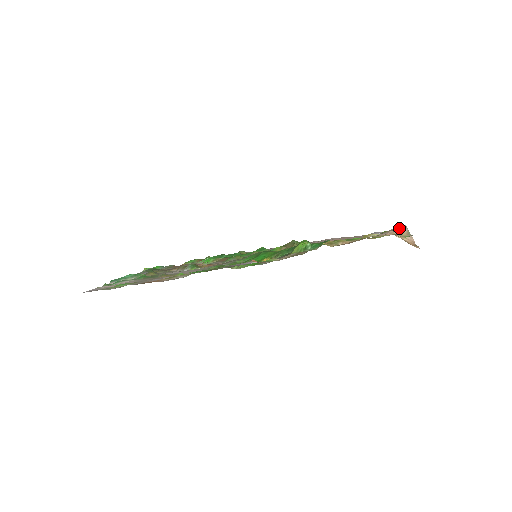
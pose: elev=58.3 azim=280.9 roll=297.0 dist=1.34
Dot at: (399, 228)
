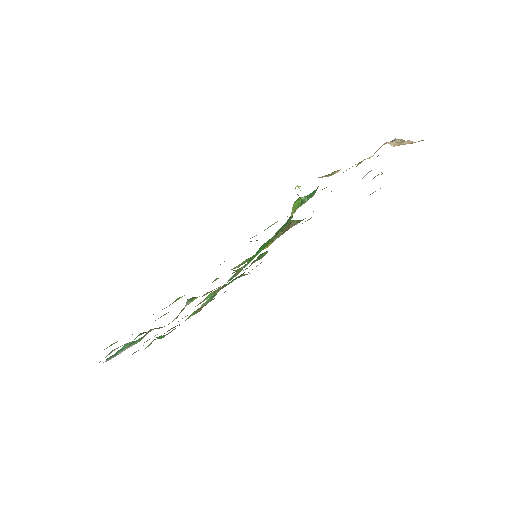
Dot at: (390, 141)
